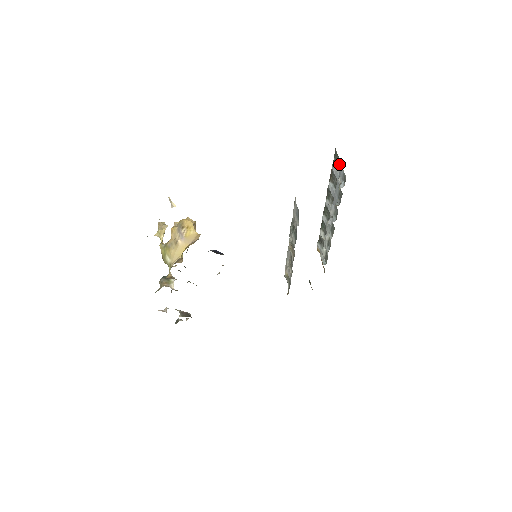
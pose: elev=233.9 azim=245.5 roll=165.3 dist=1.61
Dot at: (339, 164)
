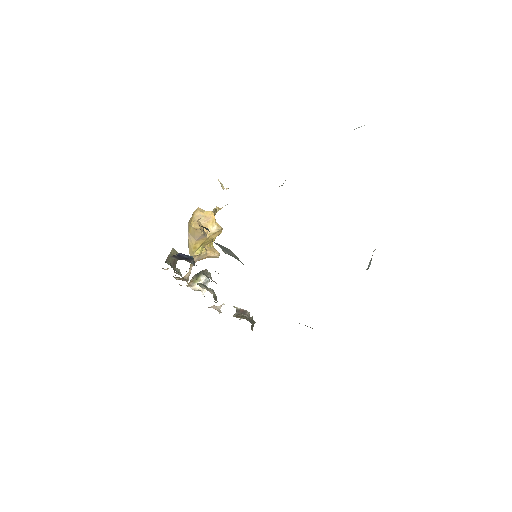
Dot at: occluded
